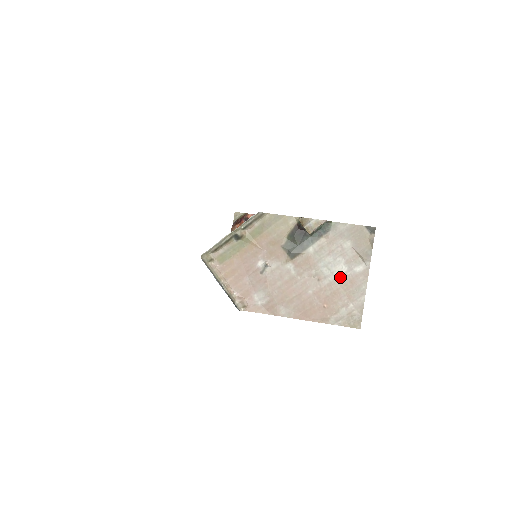
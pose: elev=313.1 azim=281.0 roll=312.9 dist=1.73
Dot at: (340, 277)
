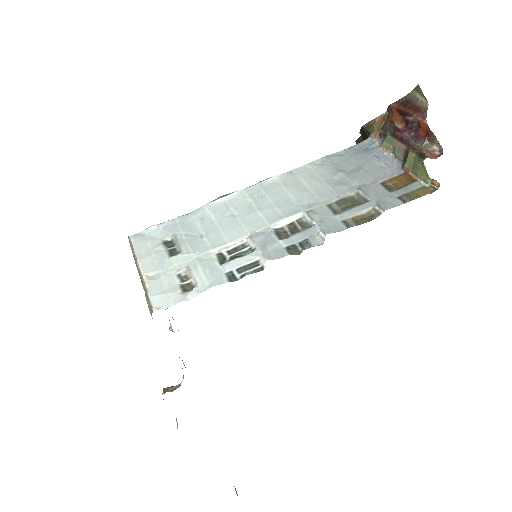
Dot at: occluded
